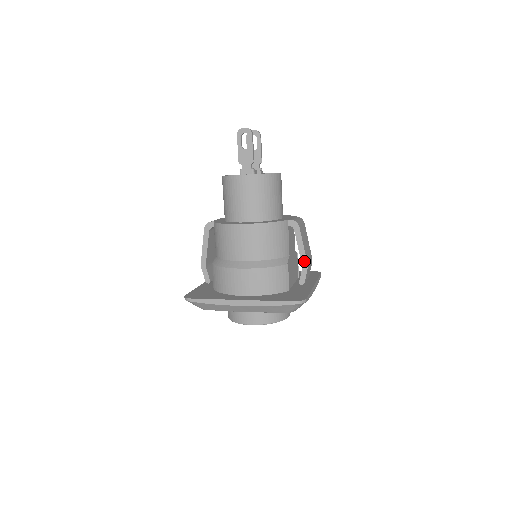
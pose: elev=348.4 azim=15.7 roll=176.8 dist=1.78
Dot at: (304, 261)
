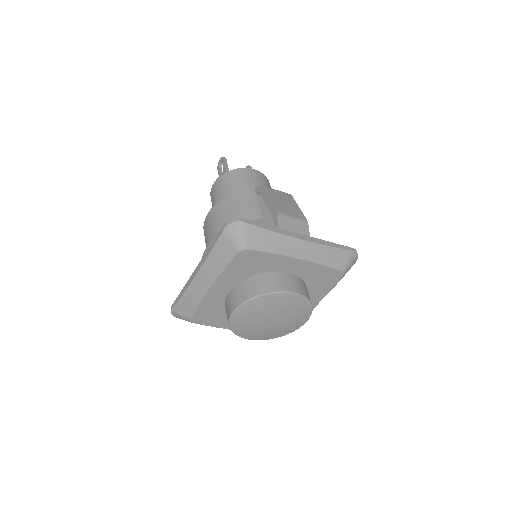
Dot at: (273, 211)
